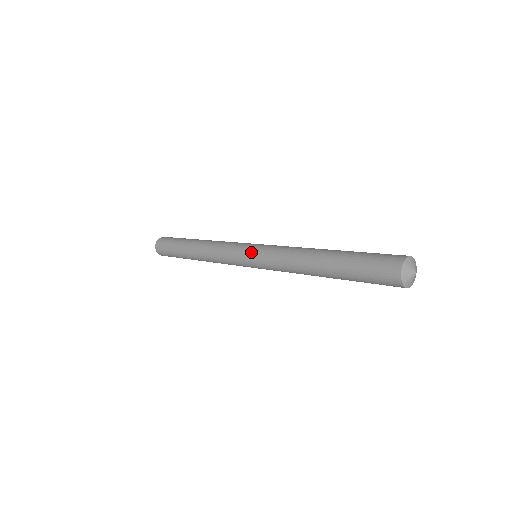
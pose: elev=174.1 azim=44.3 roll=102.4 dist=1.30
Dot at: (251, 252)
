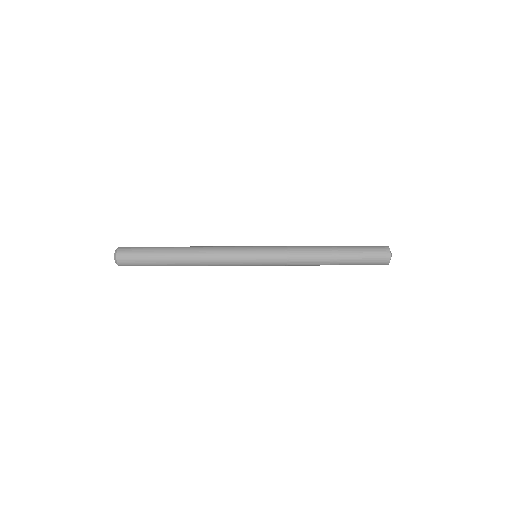
Dot at: (260, 259)
